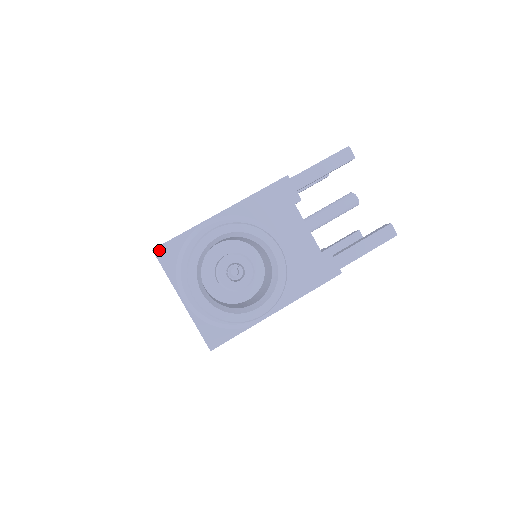
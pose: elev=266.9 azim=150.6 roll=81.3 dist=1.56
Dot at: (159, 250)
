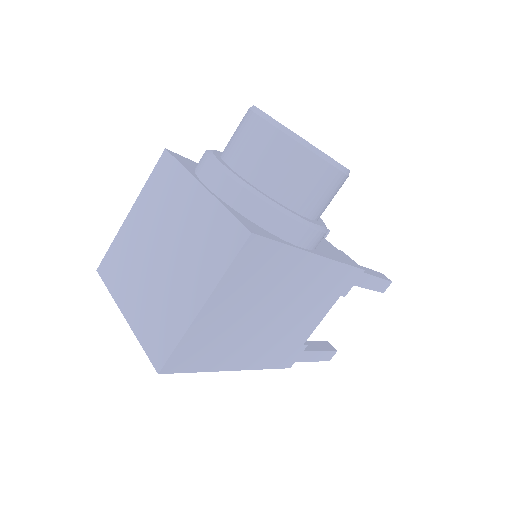
Dot at: (173, 153)
